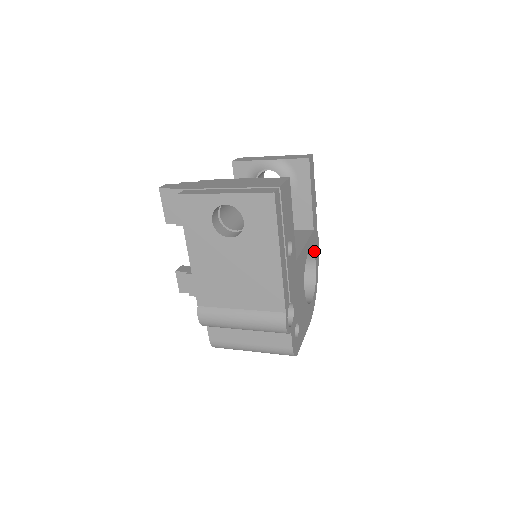
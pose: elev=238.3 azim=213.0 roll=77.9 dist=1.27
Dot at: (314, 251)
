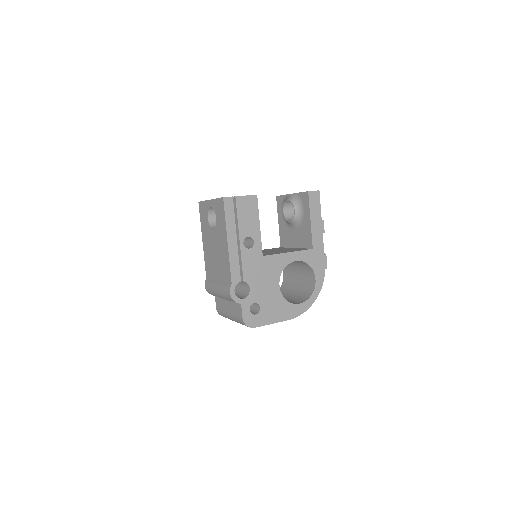
Dot at: (312, 266)
